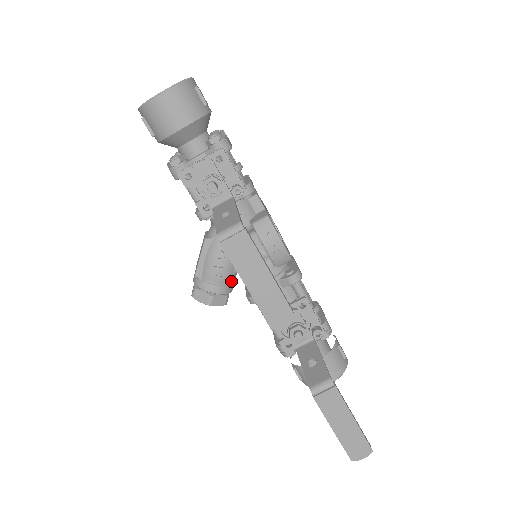
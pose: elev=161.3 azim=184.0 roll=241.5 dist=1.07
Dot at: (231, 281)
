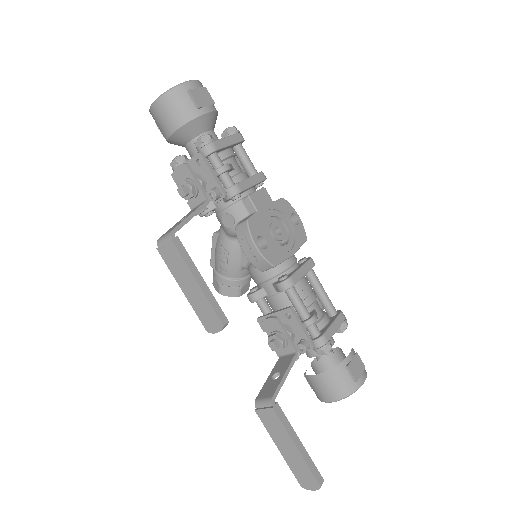
Dot at: (240, 276)
